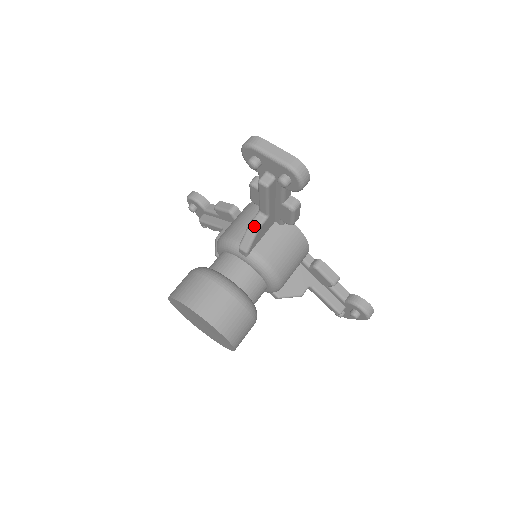
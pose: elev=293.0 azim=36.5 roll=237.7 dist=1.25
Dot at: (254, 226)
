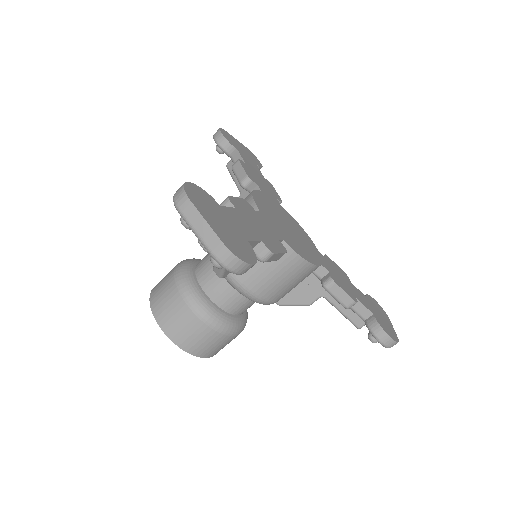
Dot at: occluded
